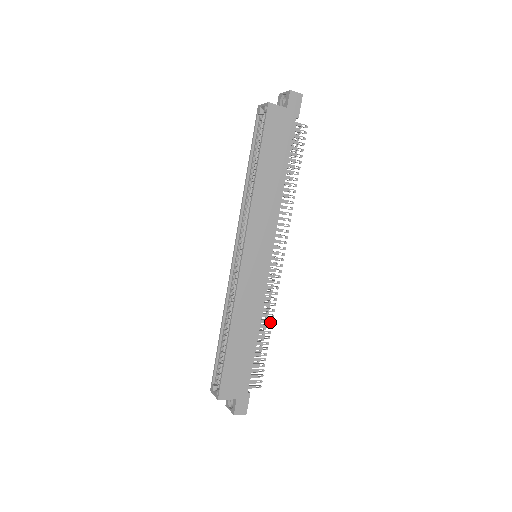
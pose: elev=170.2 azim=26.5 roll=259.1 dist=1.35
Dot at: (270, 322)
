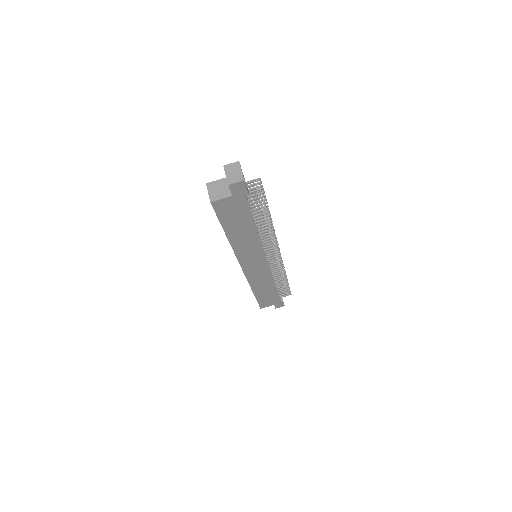
Dot at: (284, 276)
